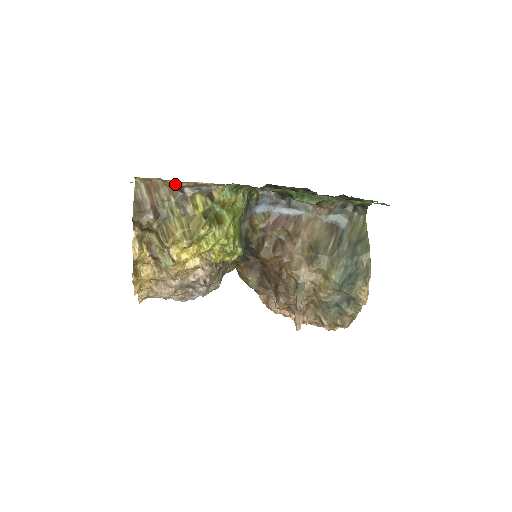
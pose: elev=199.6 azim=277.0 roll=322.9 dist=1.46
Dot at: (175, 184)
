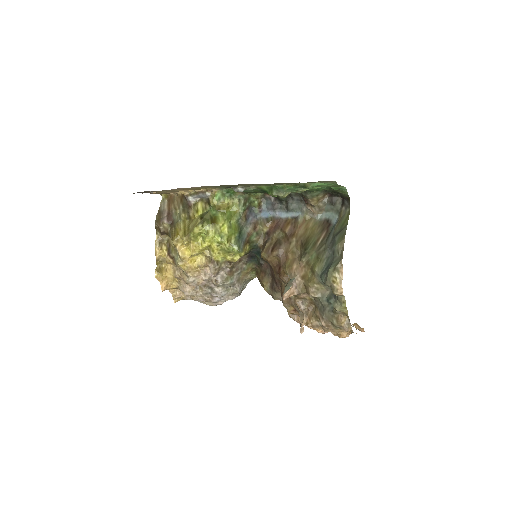
Dot at: (183, 195)
